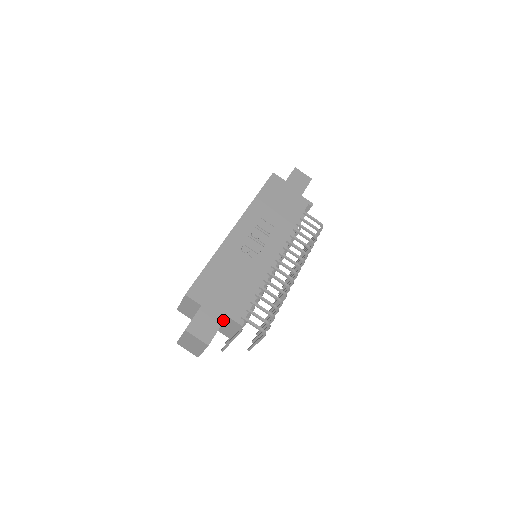
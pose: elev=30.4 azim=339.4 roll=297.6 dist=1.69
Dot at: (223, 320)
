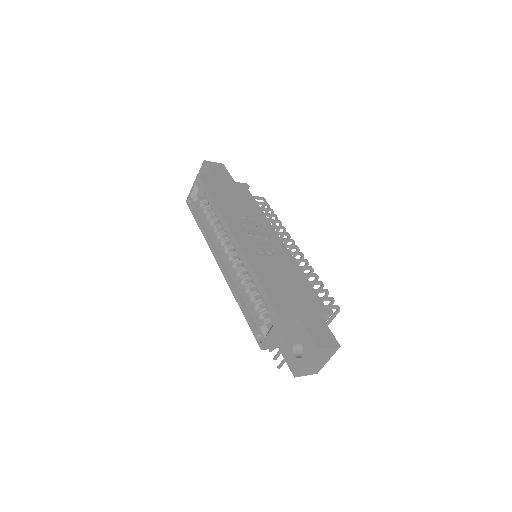
Dot at: (322, 318)
